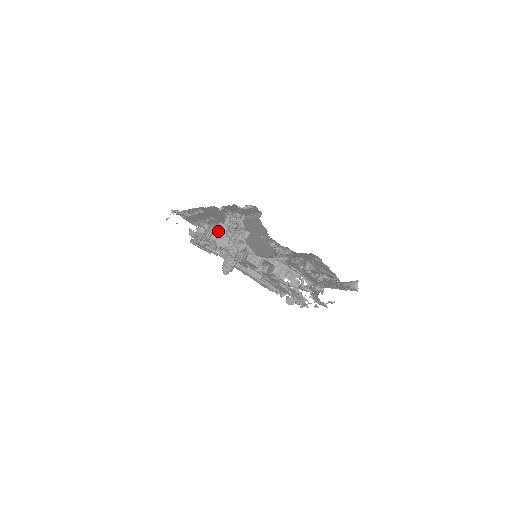
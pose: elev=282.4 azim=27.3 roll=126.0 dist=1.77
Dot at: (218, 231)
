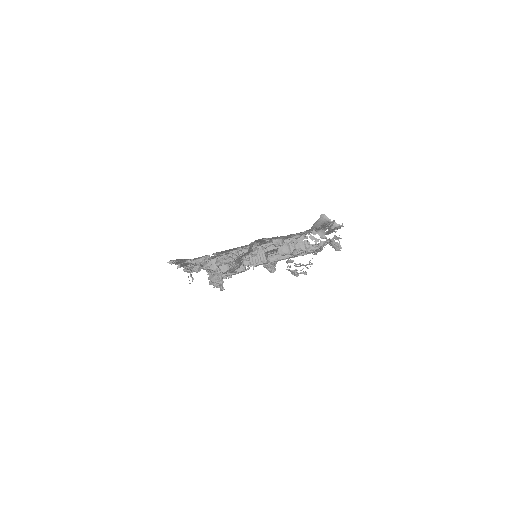
Dot at: occluded
